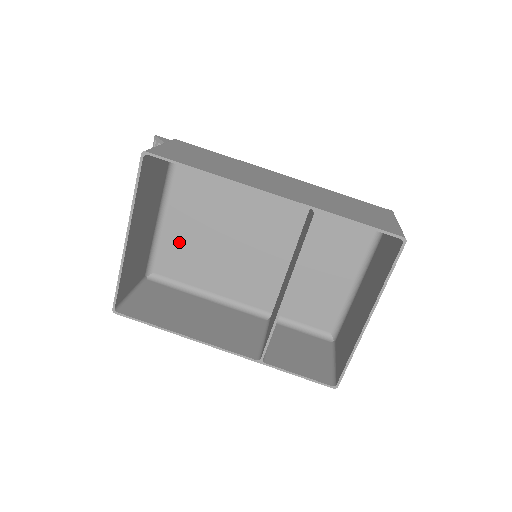
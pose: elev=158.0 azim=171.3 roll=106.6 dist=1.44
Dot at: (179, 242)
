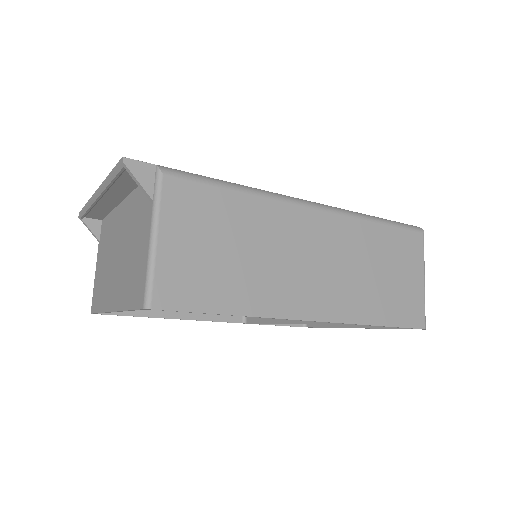
Dot at: occluded
